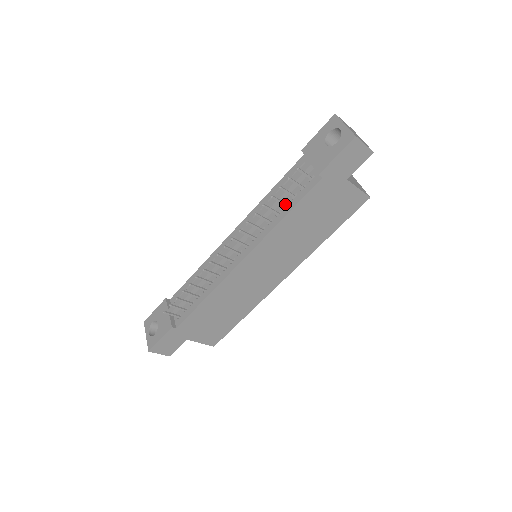
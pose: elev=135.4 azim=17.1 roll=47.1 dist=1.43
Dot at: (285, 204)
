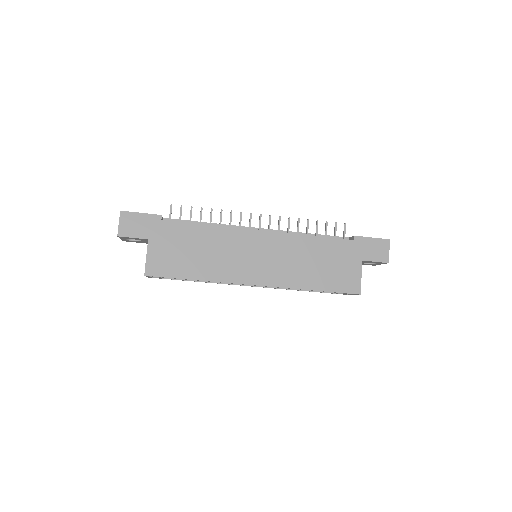
Dot at: occluded
